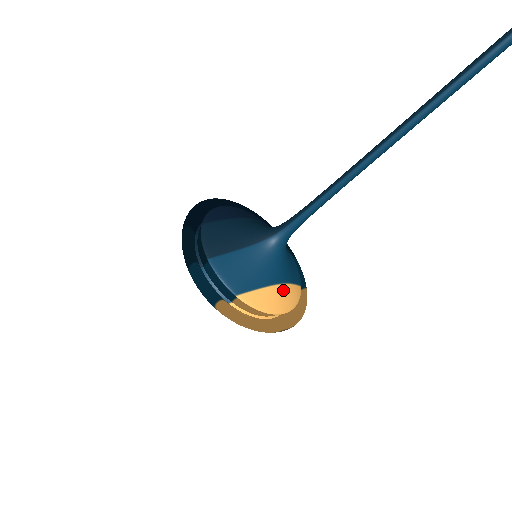
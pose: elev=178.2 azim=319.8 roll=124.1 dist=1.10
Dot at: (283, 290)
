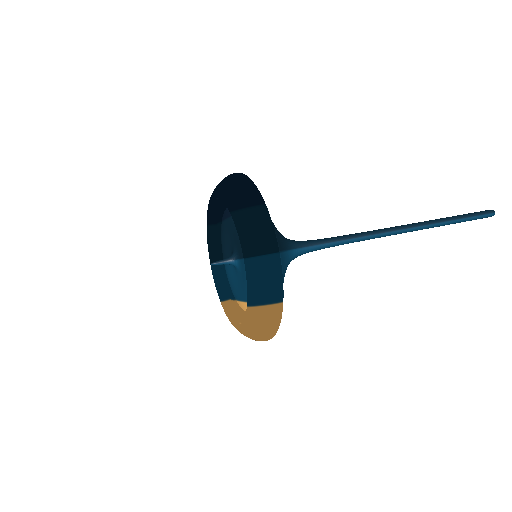
Dot at: occluded
